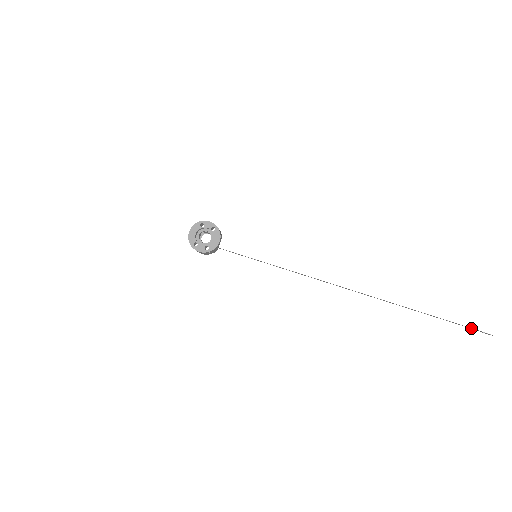
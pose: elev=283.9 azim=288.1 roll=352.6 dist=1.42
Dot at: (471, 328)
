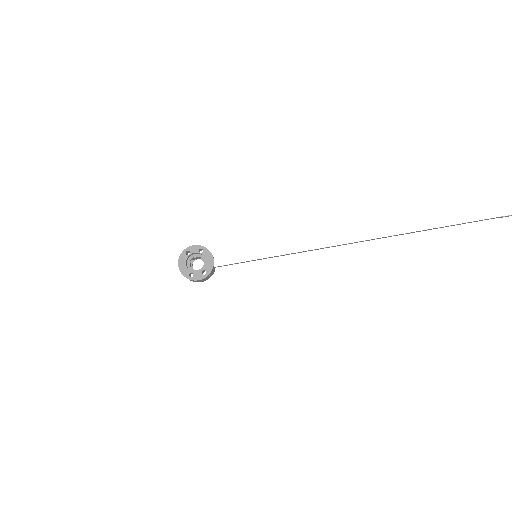
Dot at: occluded
